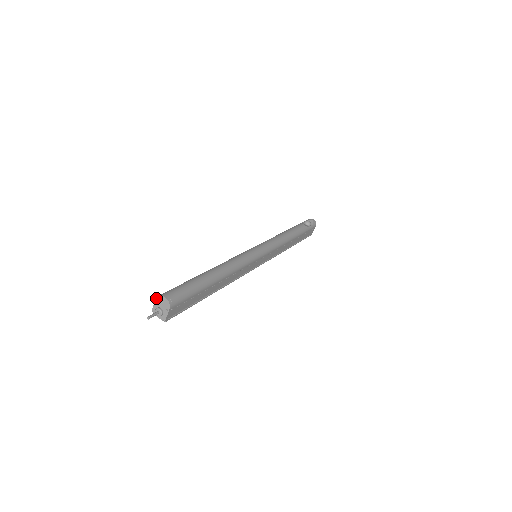
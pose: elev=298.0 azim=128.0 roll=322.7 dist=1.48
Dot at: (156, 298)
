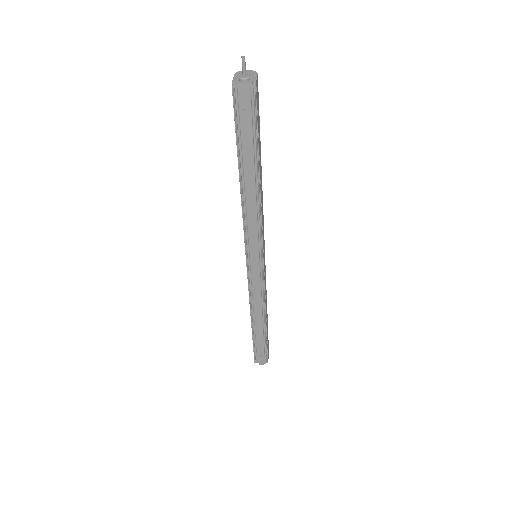
Dot at: (234, 74)
